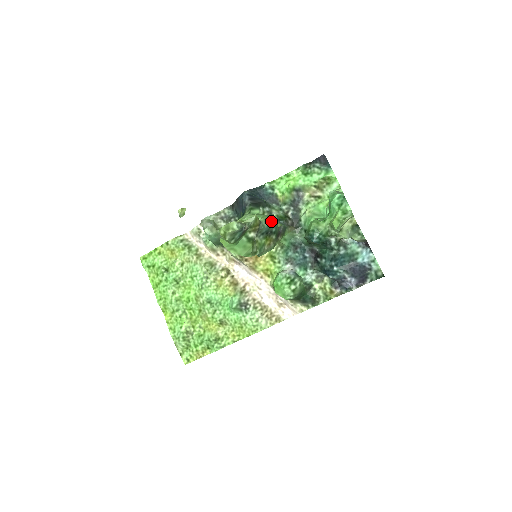
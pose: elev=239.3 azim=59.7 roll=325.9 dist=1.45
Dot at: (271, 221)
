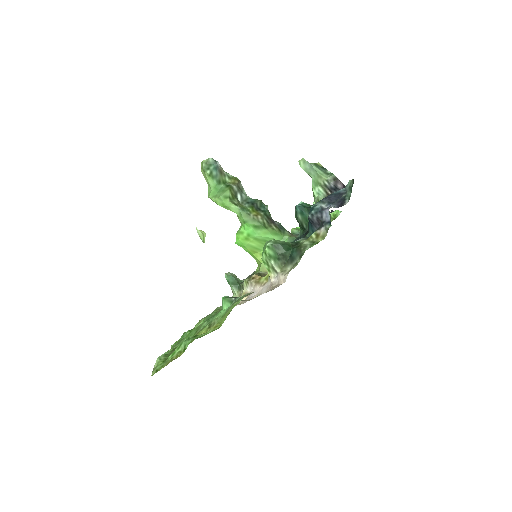
Dot at: (258, 200)
